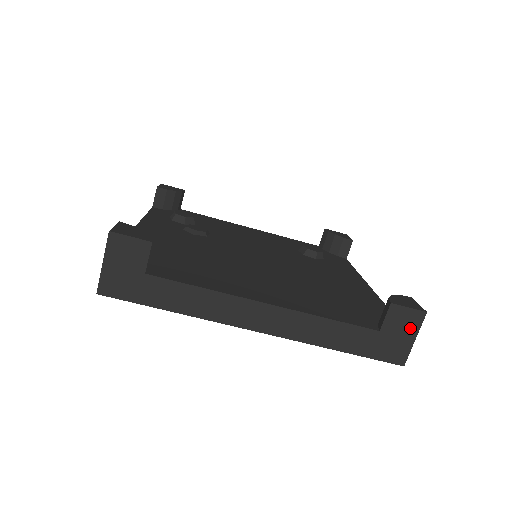
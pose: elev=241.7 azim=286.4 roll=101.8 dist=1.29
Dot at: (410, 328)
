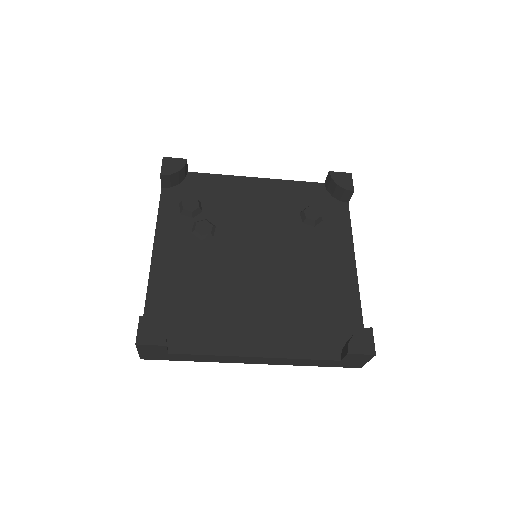
Dot at: (363, 359)
